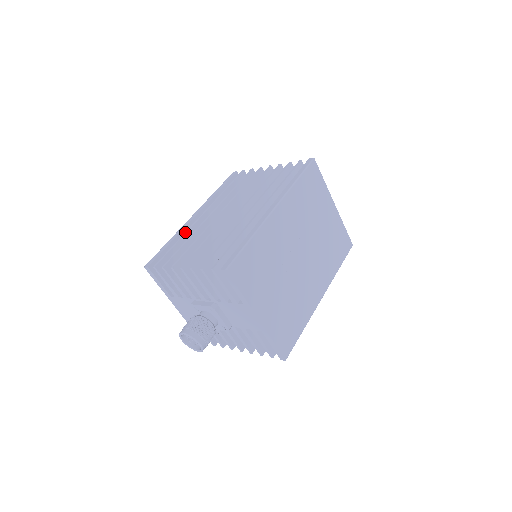
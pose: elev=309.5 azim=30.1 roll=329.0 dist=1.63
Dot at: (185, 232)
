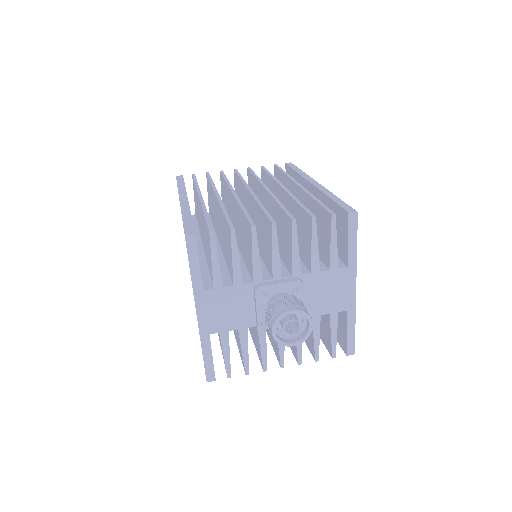
Dot at: (203, 207)
